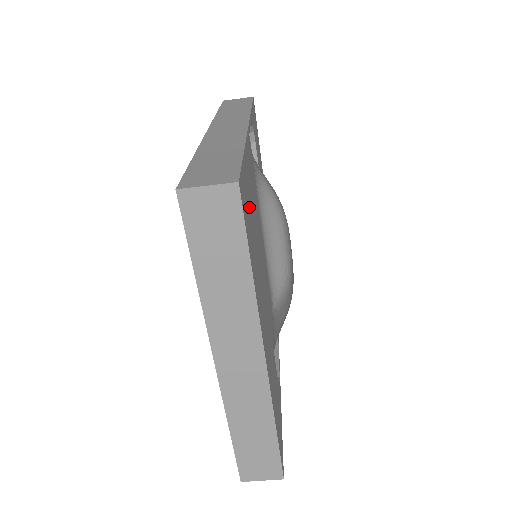
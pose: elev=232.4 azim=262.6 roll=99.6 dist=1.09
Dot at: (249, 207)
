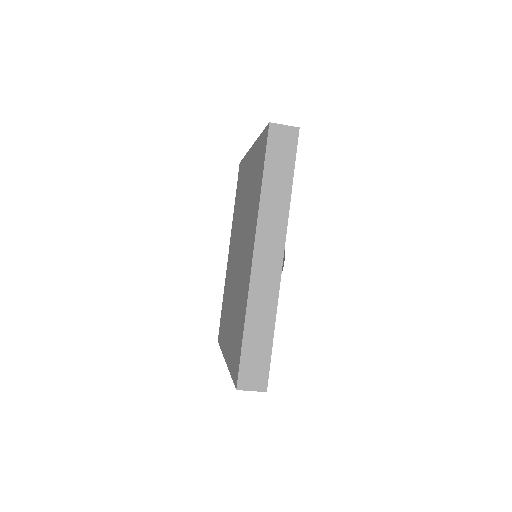
Dot at: occluded
